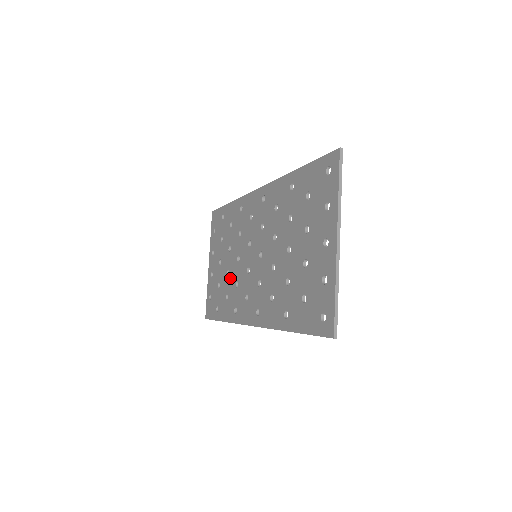
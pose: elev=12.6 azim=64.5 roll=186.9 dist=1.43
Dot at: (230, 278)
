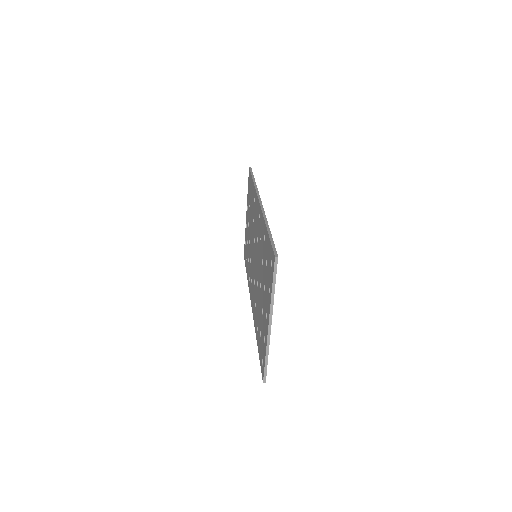
Dot at: (249, 249)
